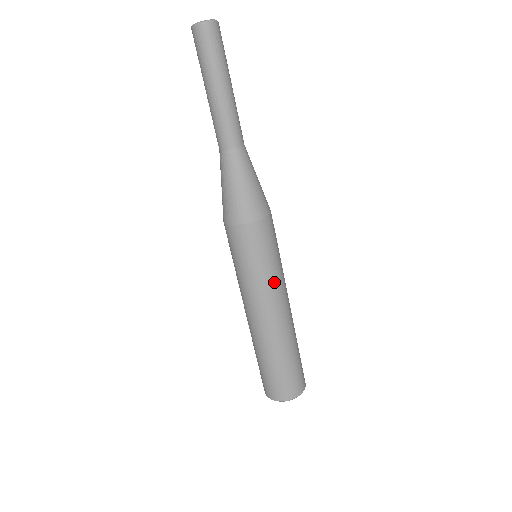
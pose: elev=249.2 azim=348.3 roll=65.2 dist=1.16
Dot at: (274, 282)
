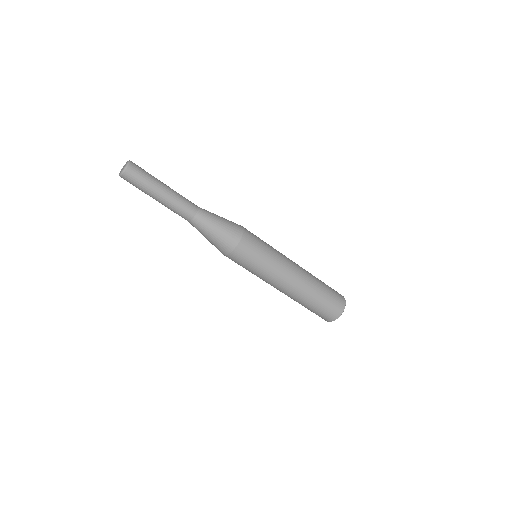
Dot at: (267, 276)
